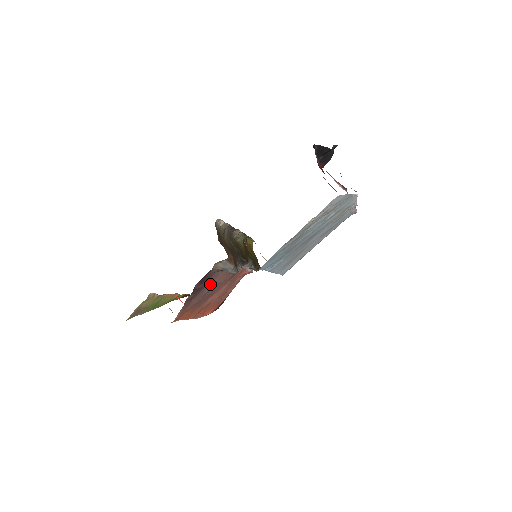
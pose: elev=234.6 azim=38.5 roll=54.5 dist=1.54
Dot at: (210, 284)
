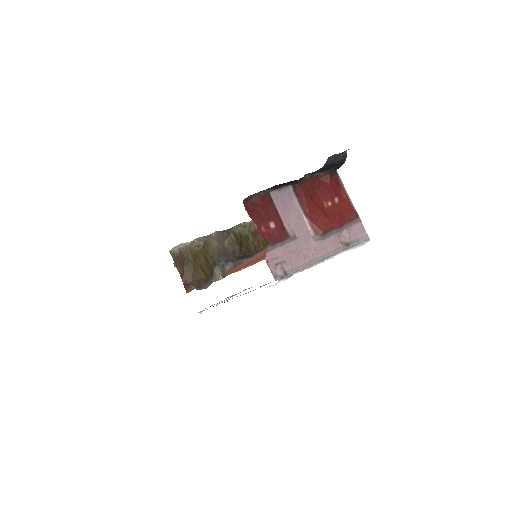
Dot at: occluded
